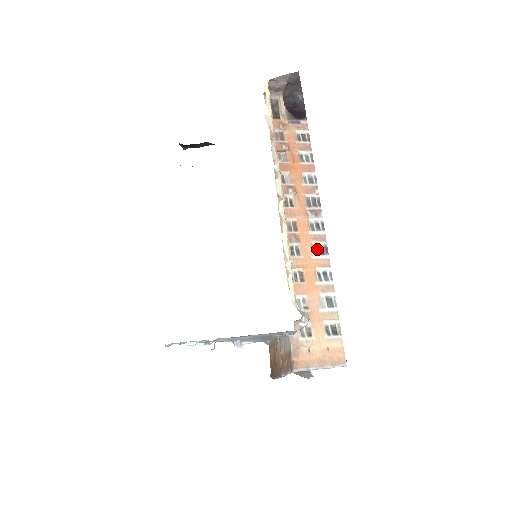
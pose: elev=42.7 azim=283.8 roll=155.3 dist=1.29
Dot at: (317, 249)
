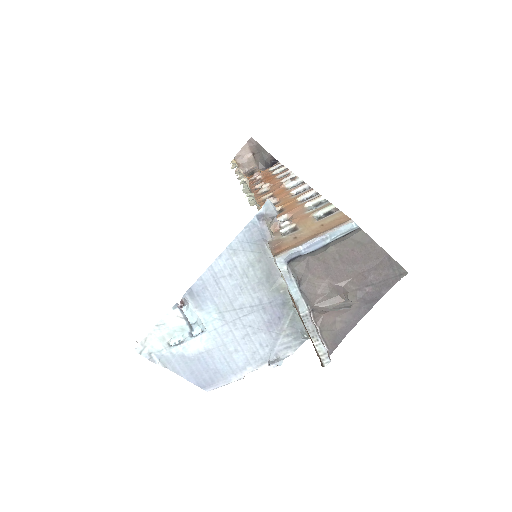
Dot at: (298, 193)
